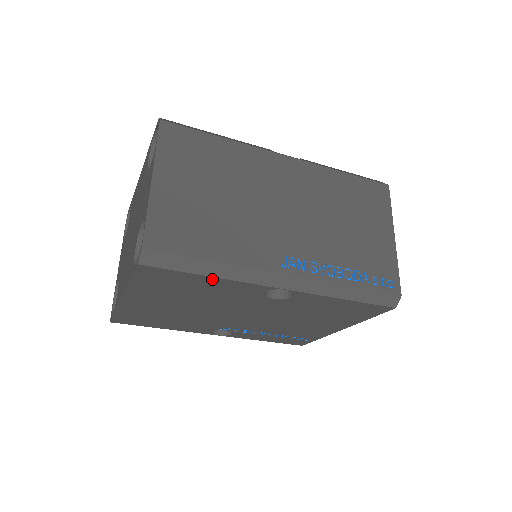
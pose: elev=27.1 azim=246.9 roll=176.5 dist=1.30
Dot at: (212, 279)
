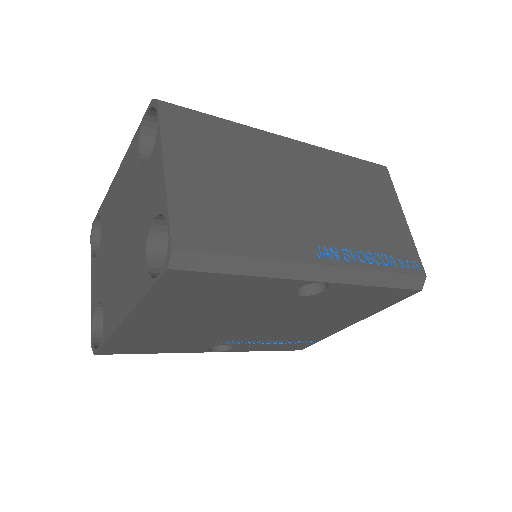
Dot at: (247, 279)
